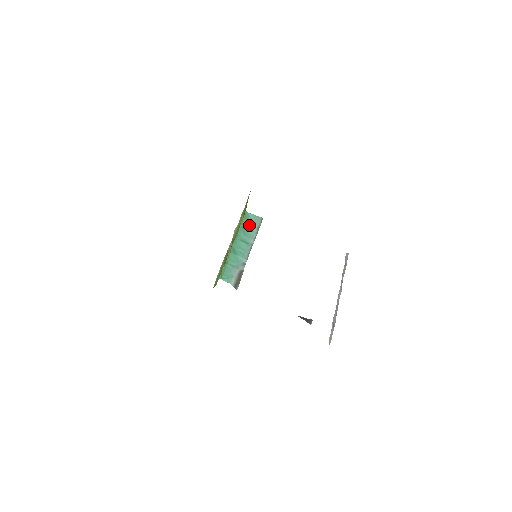
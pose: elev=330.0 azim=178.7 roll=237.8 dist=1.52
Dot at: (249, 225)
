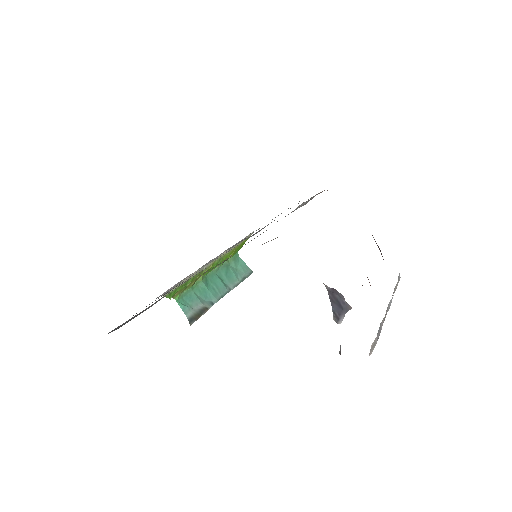
Dot at: (235, 269)
